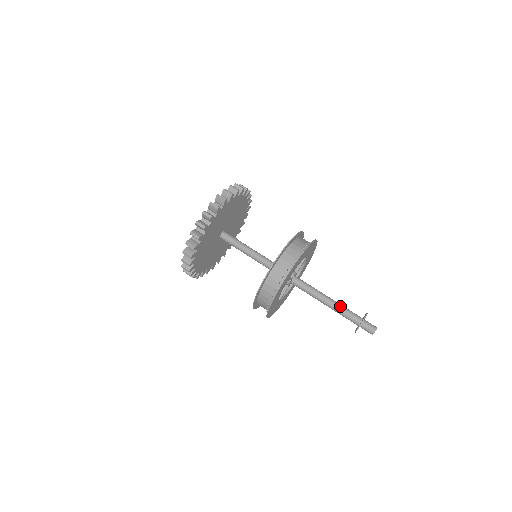
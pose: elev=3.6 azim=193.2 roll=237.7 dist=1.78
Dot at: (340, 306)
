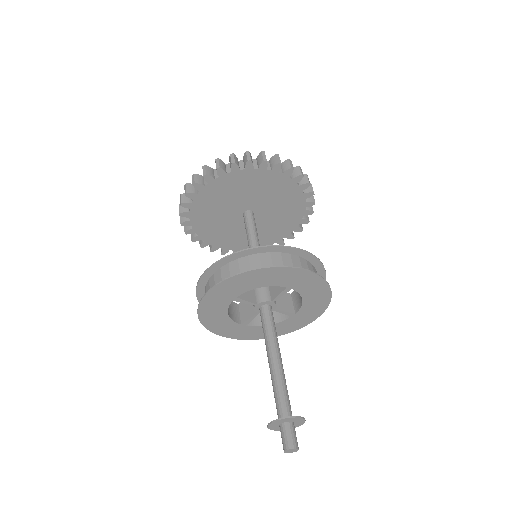
Dot at: occluded
